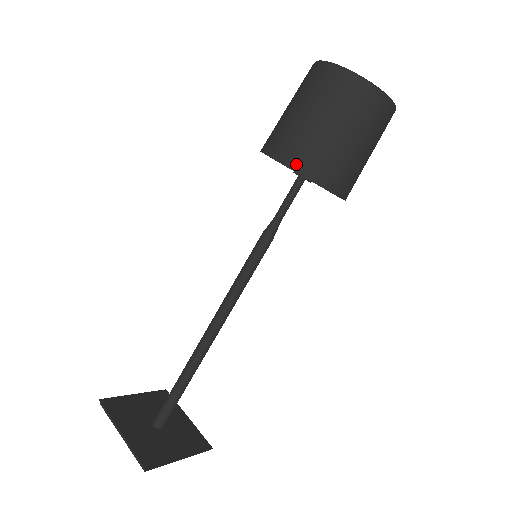
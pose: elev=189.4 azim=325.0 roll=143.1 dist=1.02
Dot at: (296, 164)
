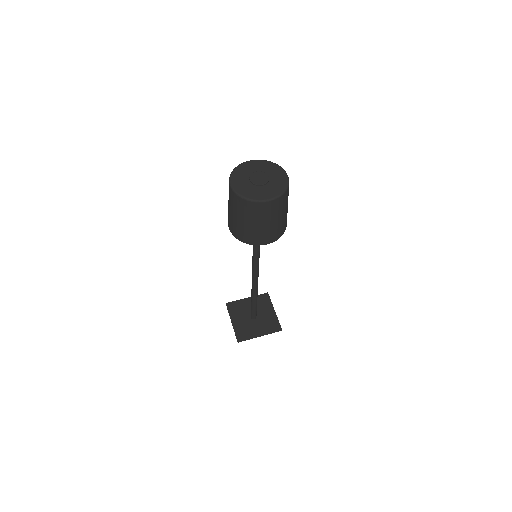
Dot at: (234, 234)
